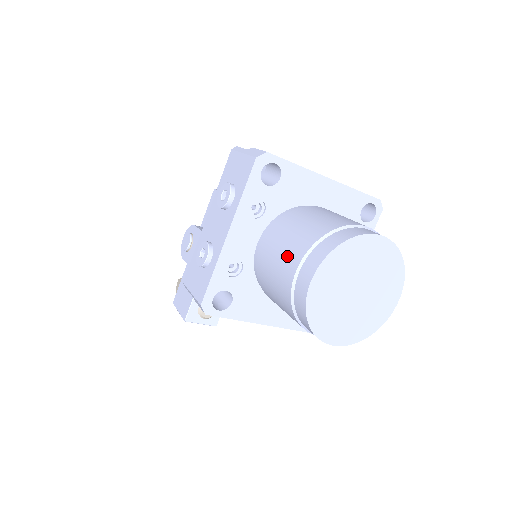
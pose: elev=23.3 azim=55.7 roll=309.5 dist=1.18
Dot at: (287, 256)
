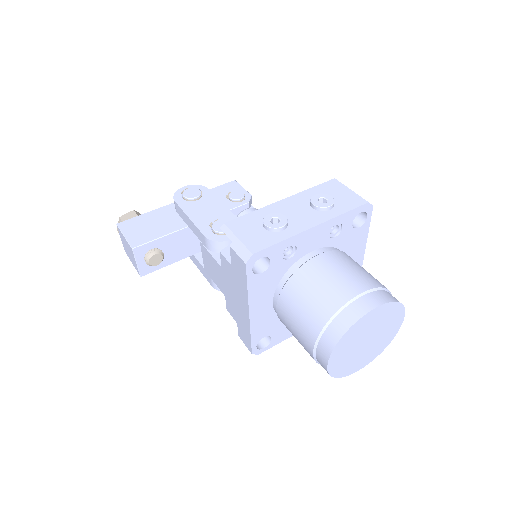
Dot at: (352, 279)
